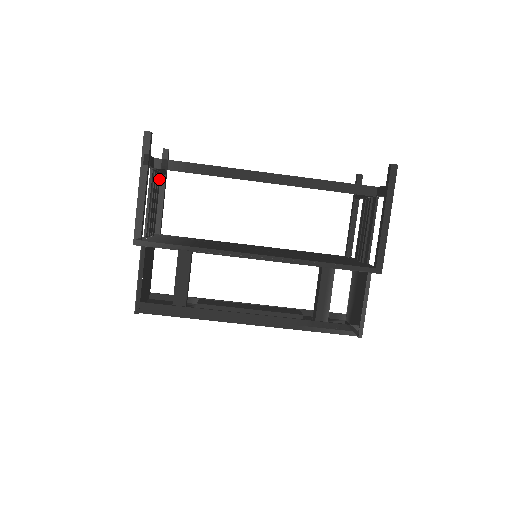
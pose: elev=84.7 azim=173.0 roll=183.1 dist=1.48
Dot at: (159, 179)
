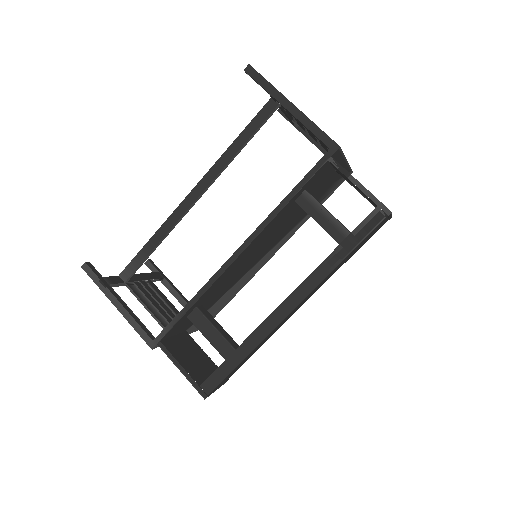
Dot at: (153, 285)
